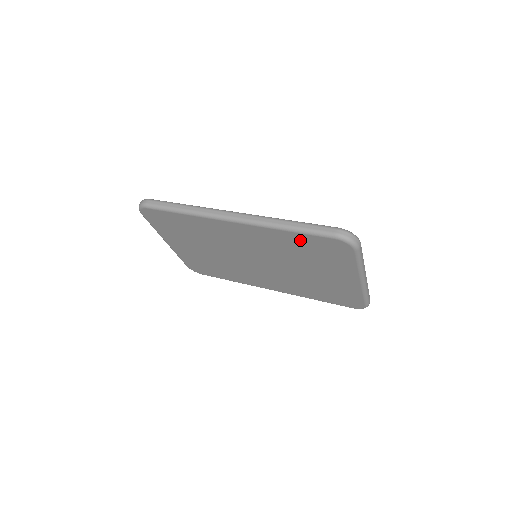
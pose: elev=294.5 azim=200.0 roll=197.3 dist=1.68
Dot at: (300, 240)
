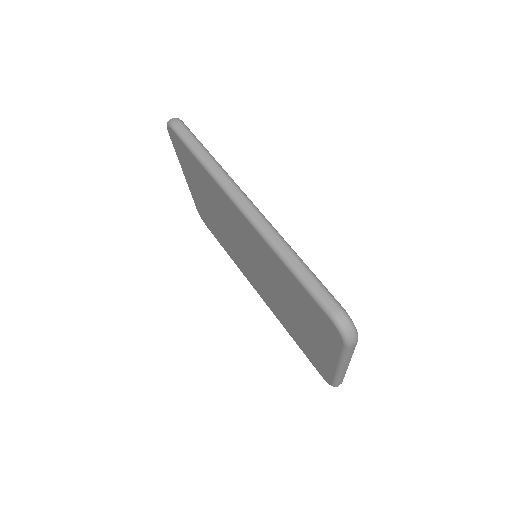
Dot at: (296, 286)
